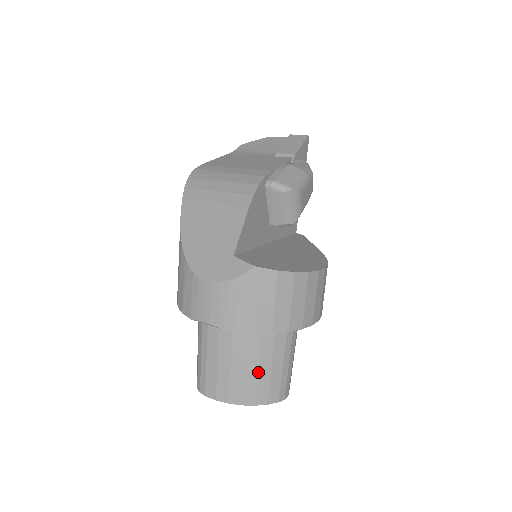
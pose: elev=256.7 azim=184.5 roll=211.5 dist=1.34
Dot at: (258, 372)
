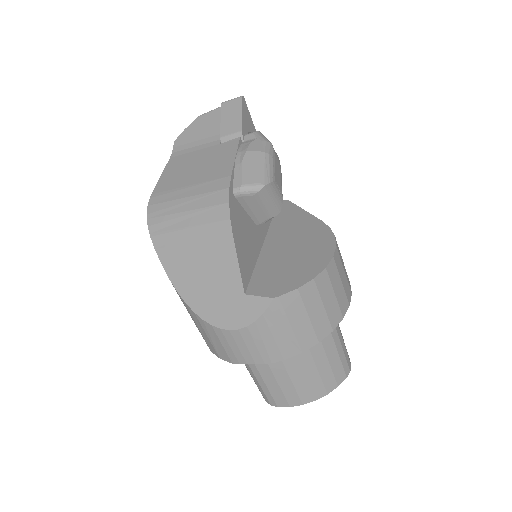
Dot at: (318, 369)
